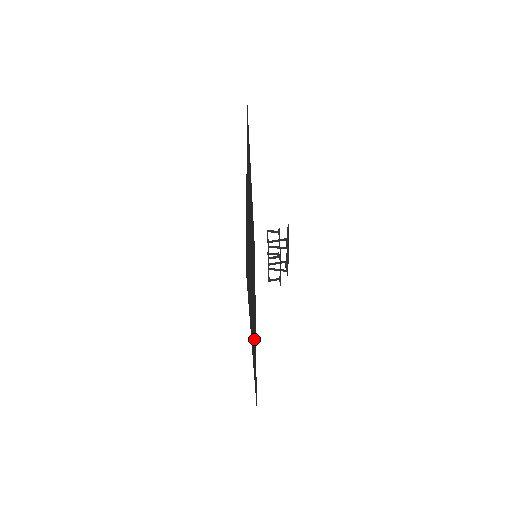
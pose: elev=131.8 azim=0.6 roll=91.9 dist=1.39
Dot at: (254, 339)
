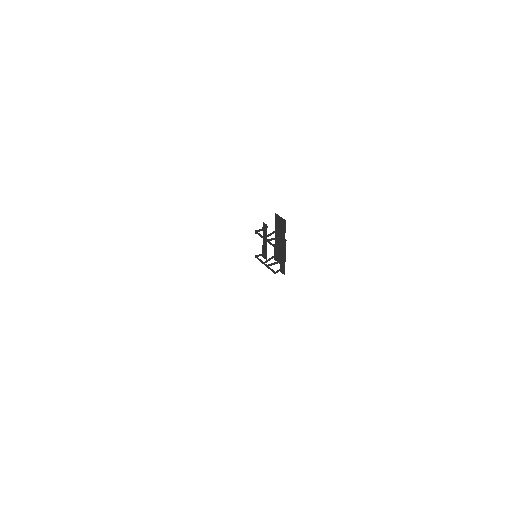
Dot at: occluded
